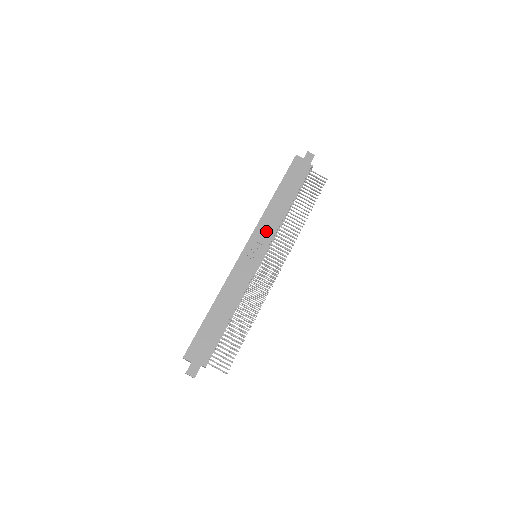
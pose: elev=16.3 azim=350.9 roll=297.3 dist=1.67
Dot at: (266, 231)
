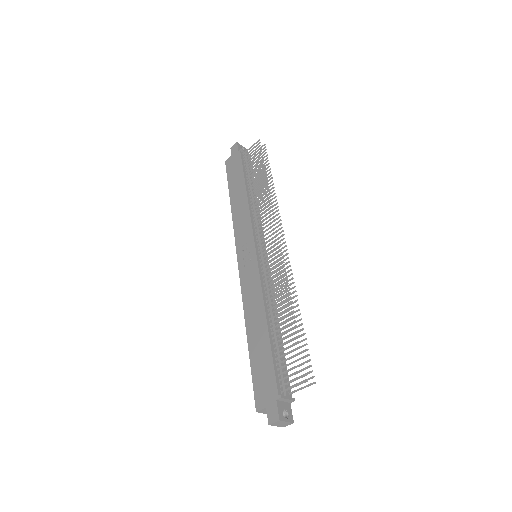
Dot at: (243, 230)
